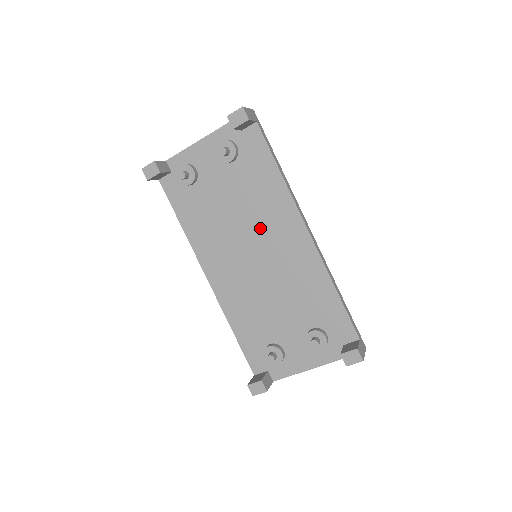
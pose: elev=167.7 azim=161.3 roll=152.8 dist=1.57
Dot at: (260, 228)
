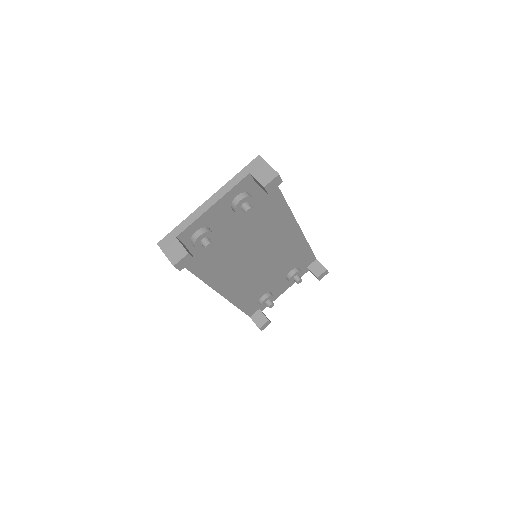
Dot at: (263, 239)
